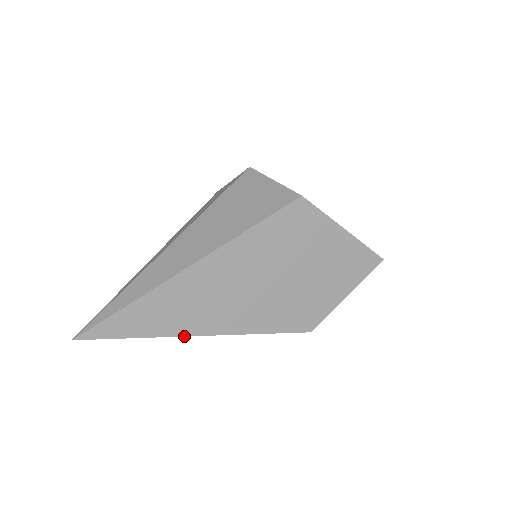
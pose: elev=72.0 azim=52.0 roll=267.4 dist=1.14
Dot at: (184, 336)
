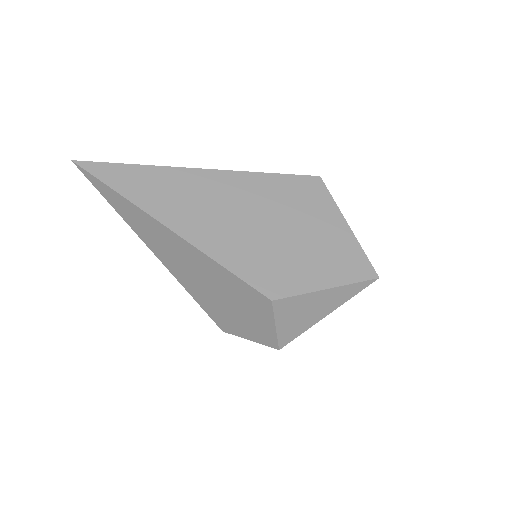
Dot at: (154, 218)
